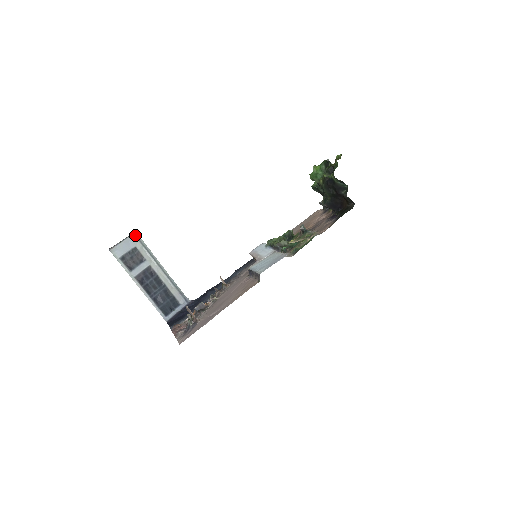
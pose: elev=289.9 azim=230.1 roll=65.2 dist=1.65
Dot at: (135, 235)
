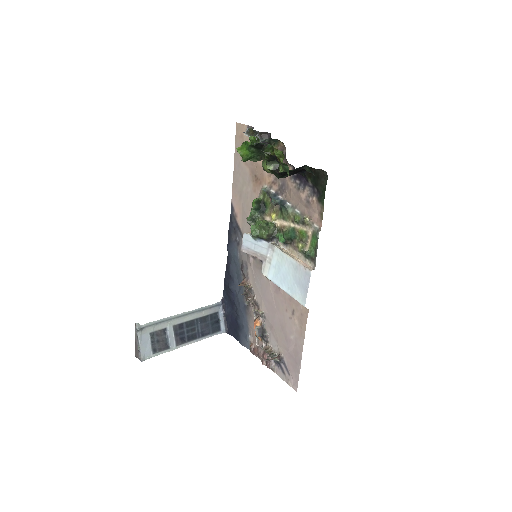
Dot at: (139, 330)
